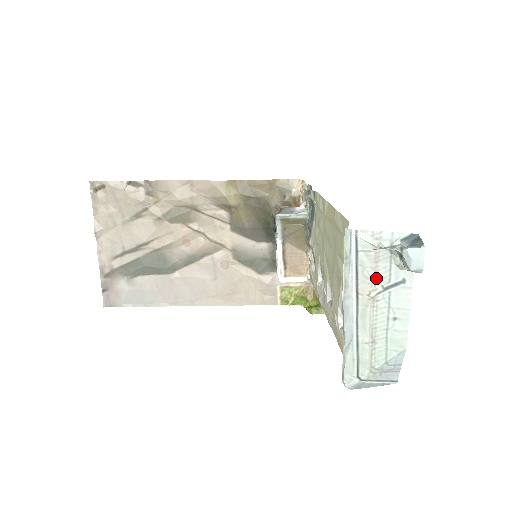
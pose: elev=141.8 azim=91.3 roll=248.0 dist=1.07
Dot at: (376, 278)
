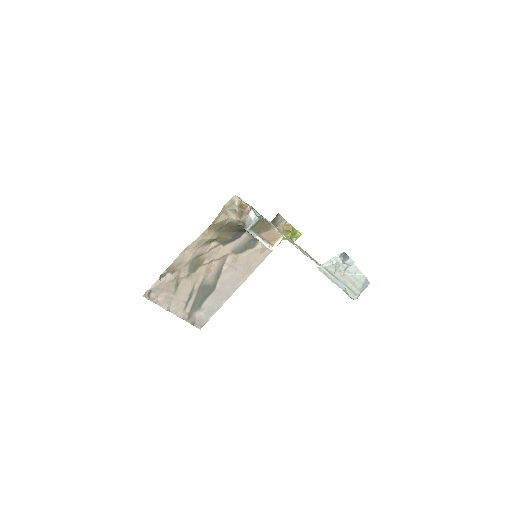
Dot at: (339, 270)
